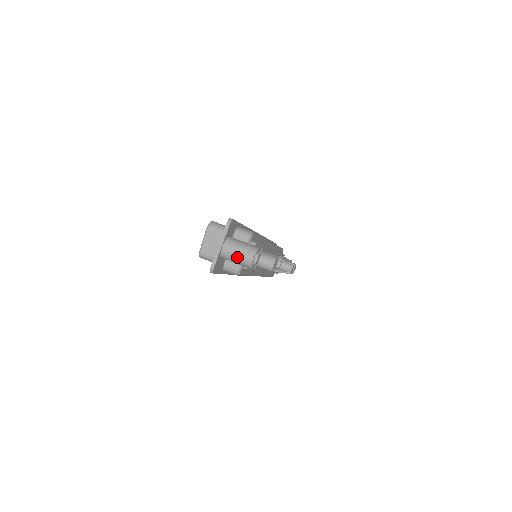
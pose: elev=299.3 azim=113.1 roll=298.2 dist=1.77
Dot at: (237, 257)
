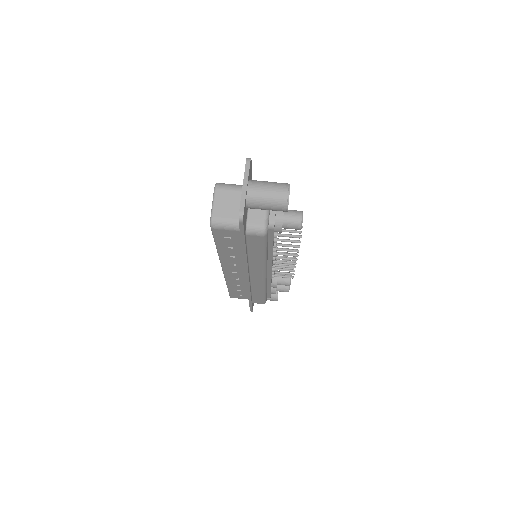
Dot at: (268, 195)
